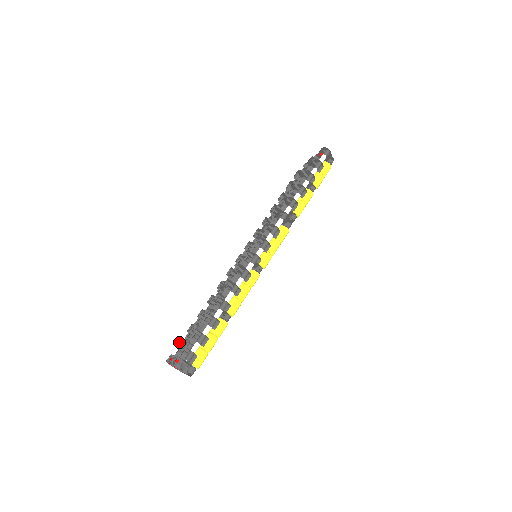
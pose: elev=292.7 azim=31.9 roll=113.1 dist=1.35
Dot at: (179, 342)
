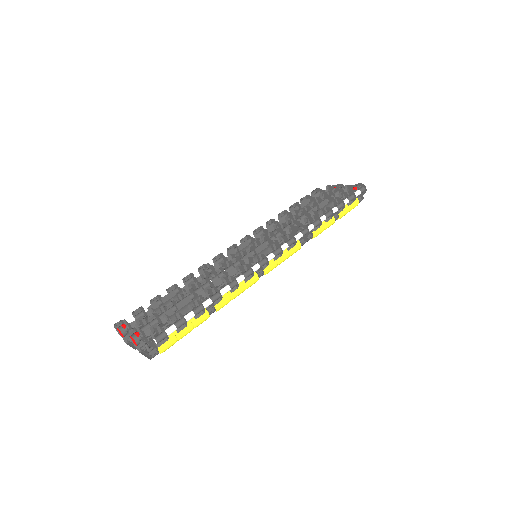
Dot at: (137, 309)
